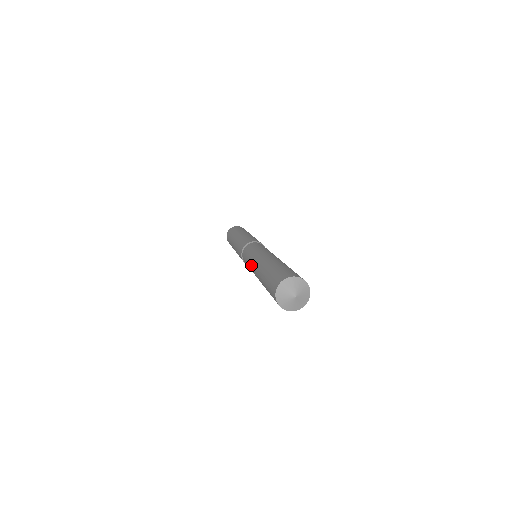
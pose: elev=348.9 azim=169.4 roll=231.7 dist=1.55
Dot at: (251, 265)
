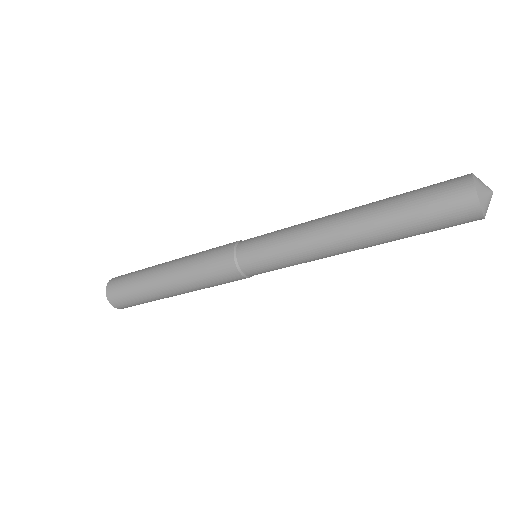
Dot at: (309, 242)
